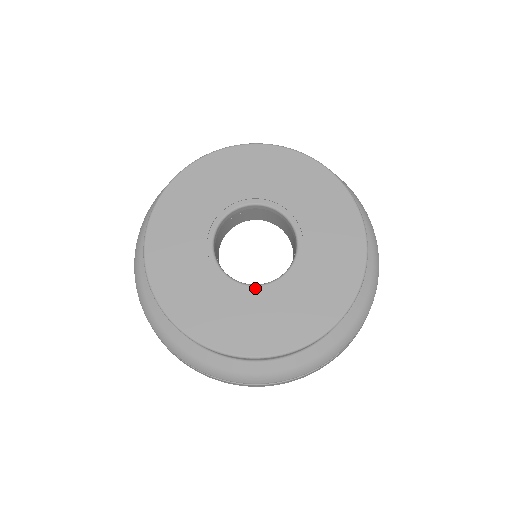
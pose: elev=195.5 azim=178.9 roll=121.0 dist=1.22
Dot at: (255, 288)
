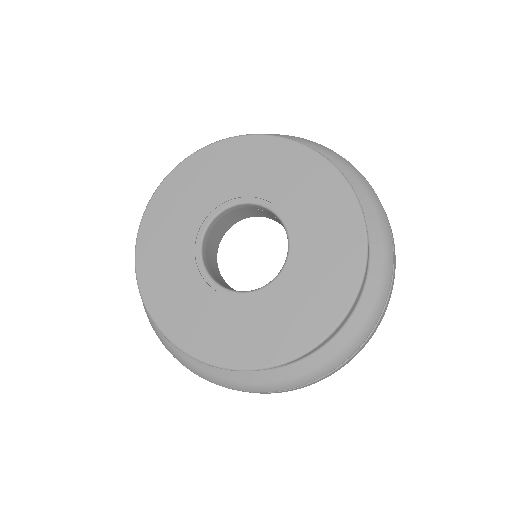
Dot at: (251, 295)
